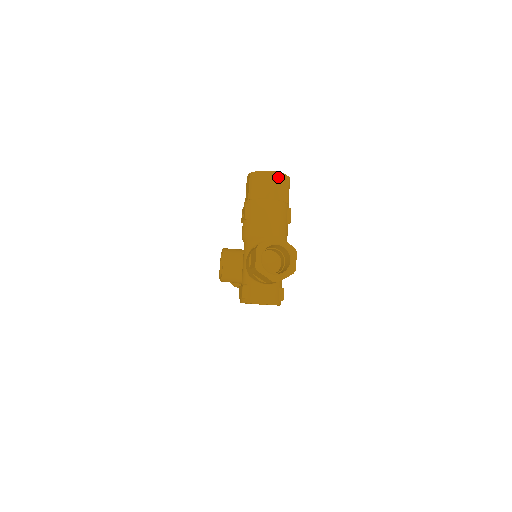
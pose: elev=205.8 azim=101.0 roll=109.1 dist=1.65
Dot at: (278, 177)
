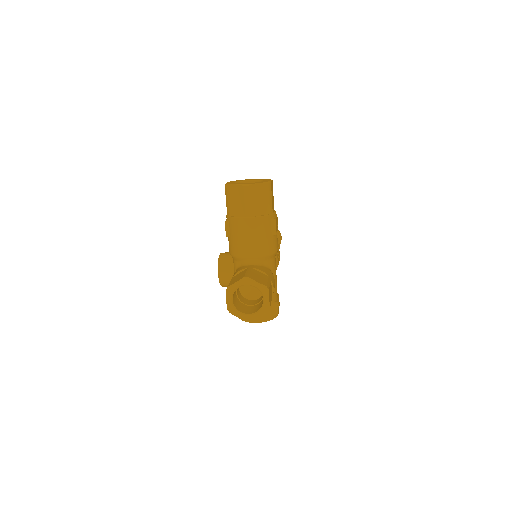
Dot at: (253, 190)
